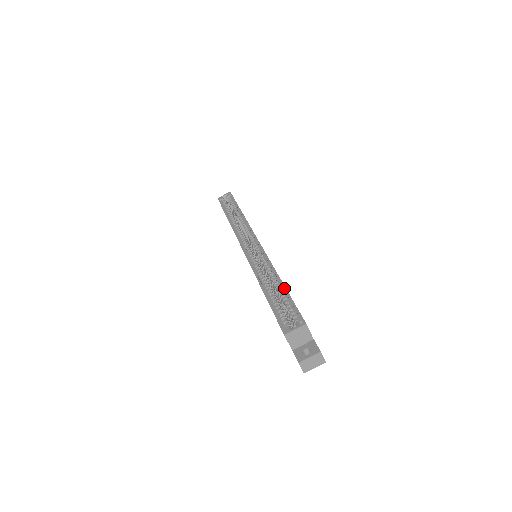
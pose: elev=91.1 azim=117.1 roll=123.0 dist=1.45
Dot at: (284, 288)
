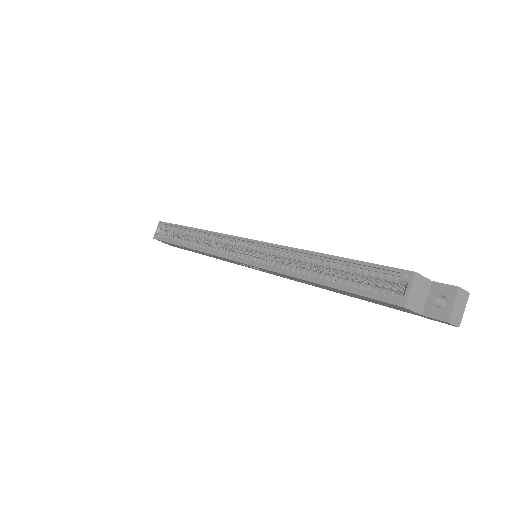
Dot at: (337, 258)
